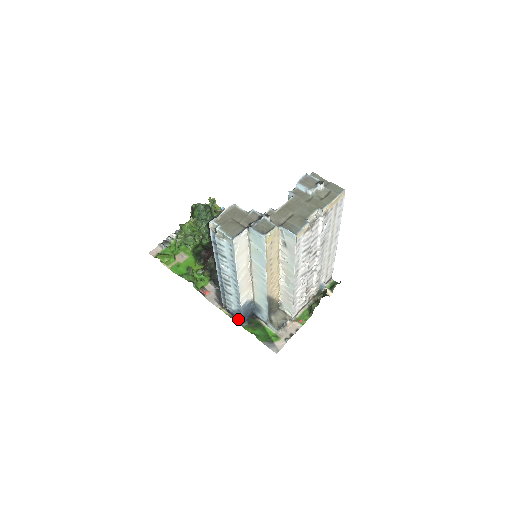
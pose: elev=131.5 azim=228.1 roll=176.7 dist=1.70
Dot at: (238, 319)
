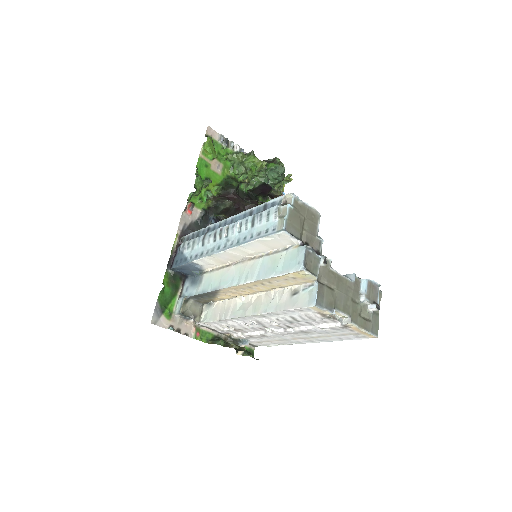
Dot at: (173, 261)
